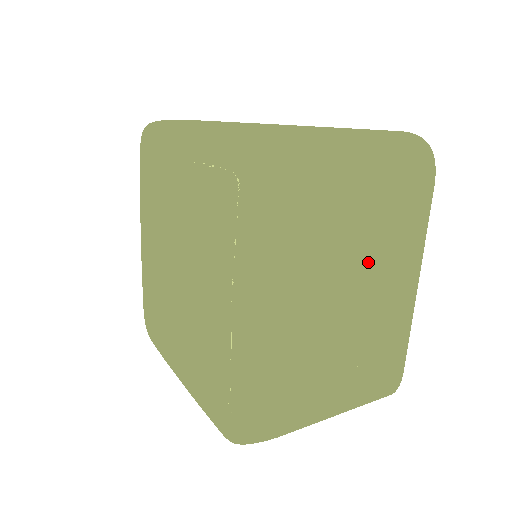
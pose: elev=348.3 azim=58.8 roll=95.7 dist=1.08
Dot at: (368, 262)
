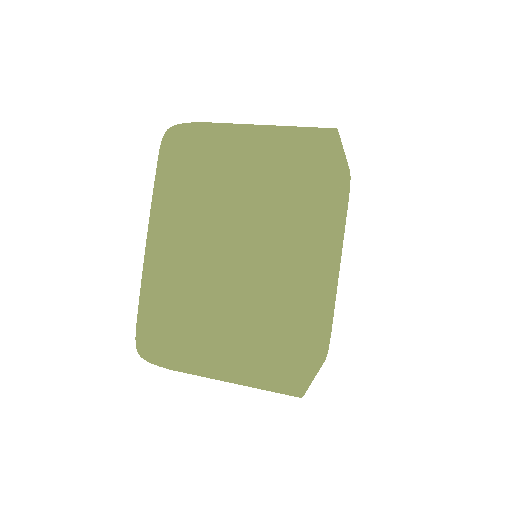
Dot at: occluded
